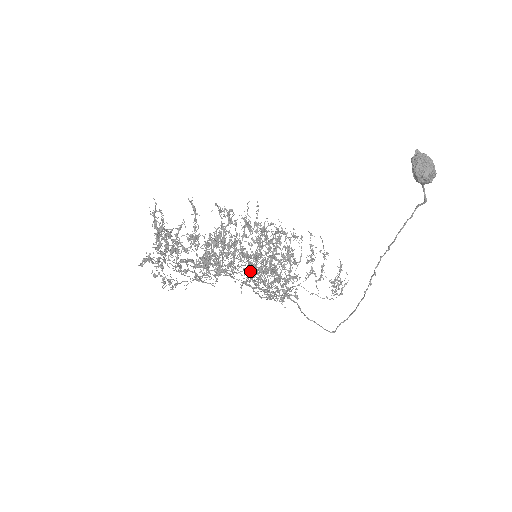
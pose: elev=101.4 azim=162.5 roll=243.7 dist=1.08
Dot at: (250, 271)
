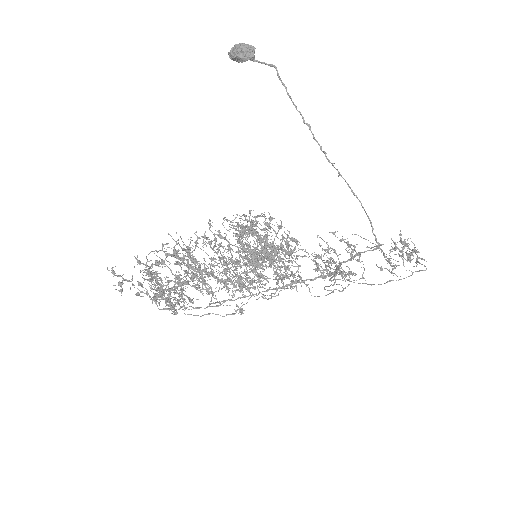
Dot at: occluded
